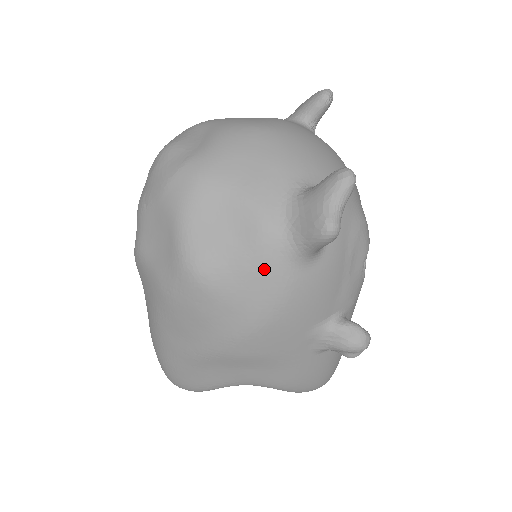
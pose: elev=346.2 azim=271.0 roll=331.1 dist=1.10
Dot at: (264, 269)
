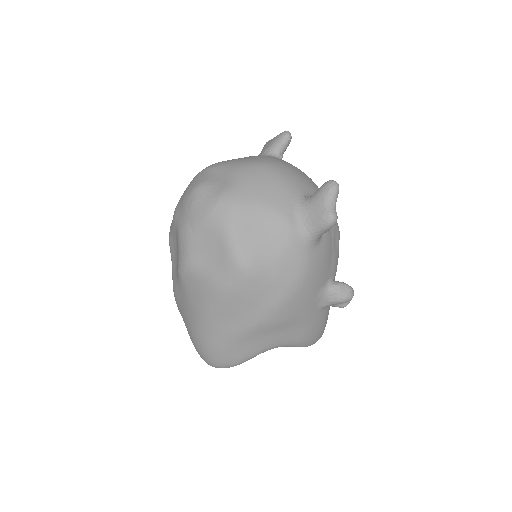
Dot at: (291, 254)
